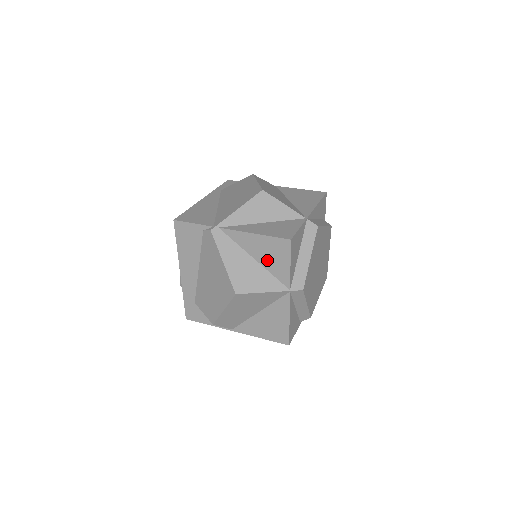
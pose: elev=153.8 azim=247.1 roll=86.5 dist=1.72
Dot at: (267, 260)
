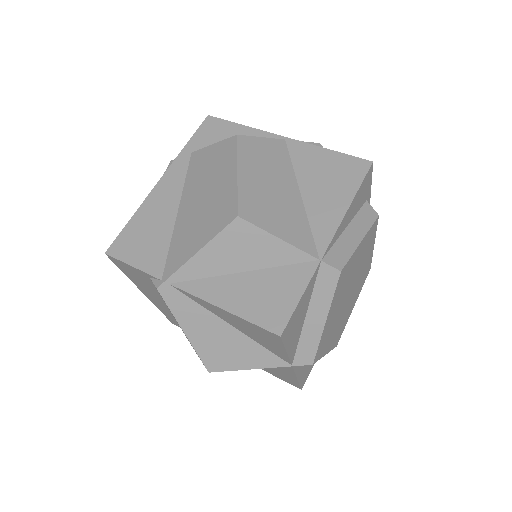
Dot at: (251, 334)
